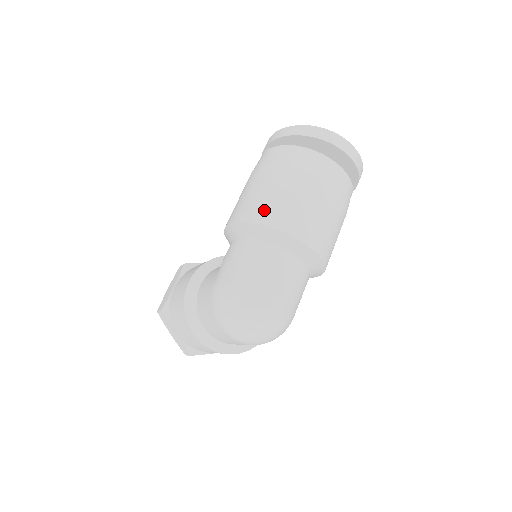
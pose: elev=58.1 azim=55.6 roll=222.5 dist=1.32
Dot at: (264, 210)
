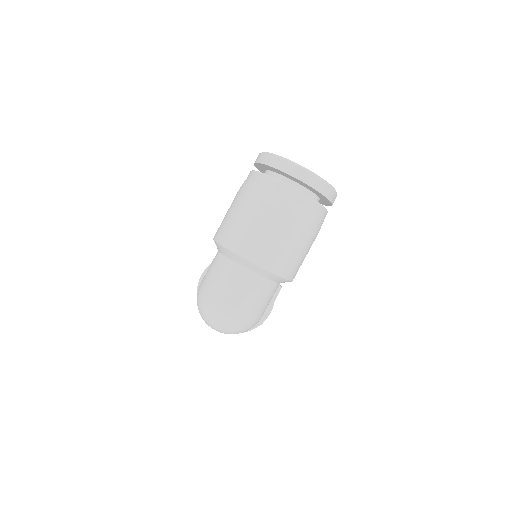
Dot at: (227, 233)
